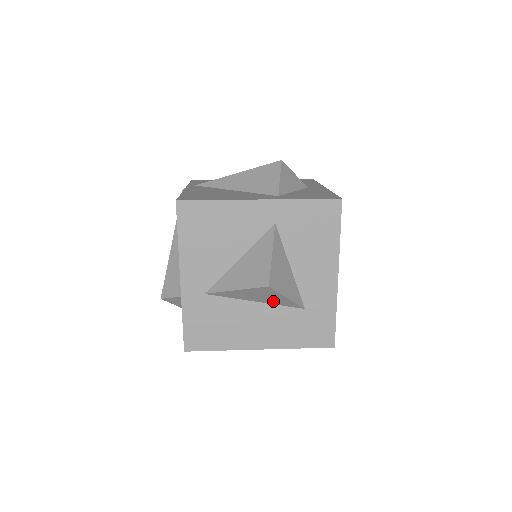
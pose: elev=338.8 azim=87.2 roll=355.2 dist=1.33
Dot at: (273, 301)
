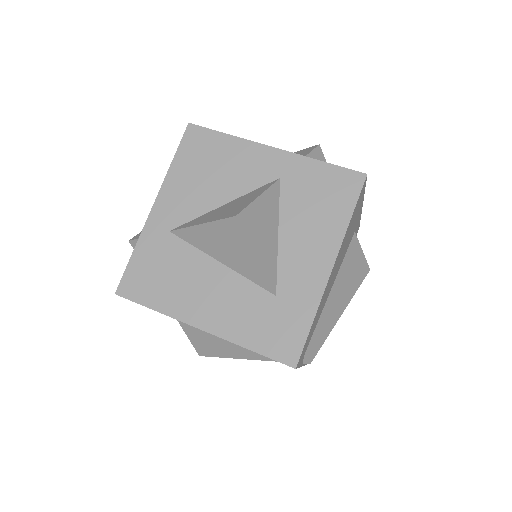
Dot at: (240, 265)
